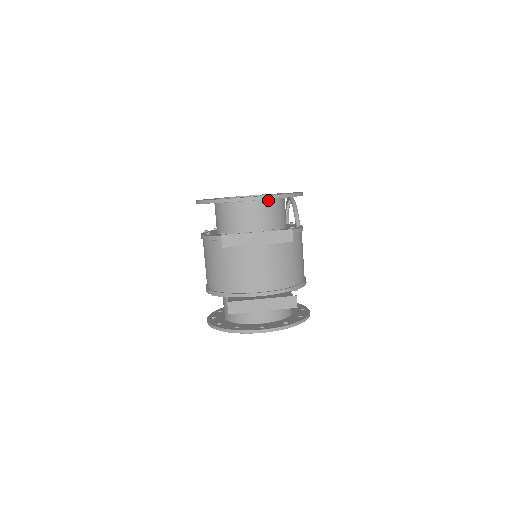
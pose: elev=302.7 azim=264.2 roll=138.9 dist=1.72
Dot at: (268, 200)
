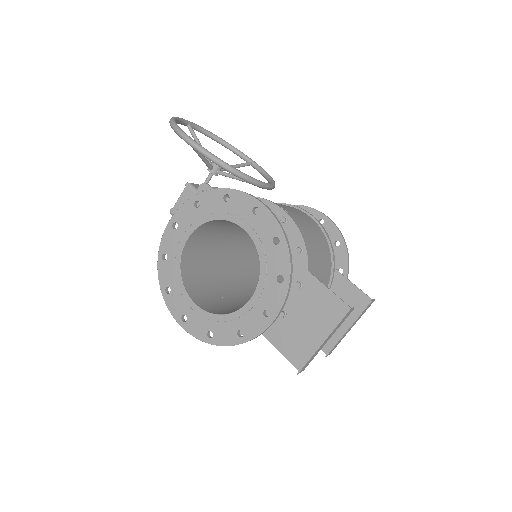
Dot at: (266, 279)
